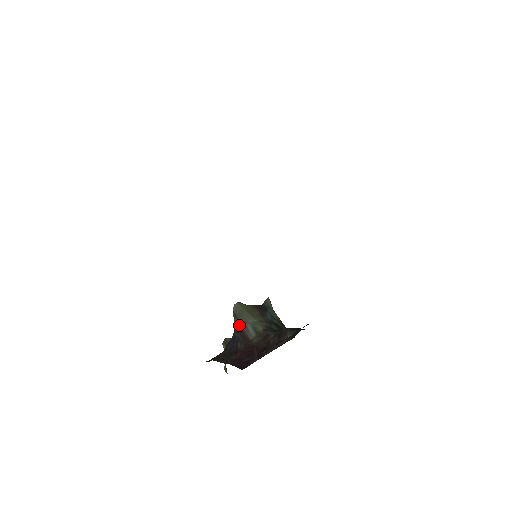
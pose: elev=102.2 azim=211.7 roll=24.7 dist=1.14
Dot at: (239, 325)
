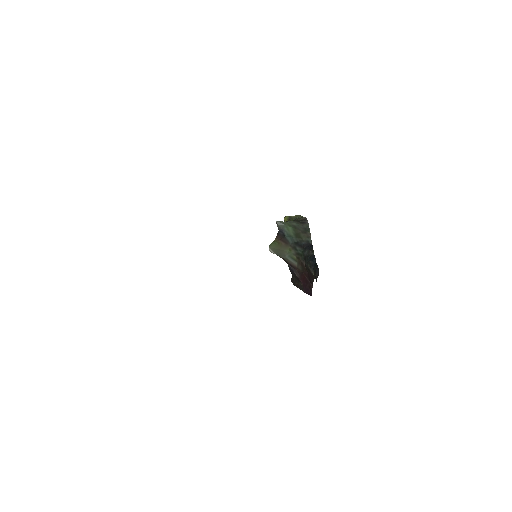
Dot at: (284, 260)
